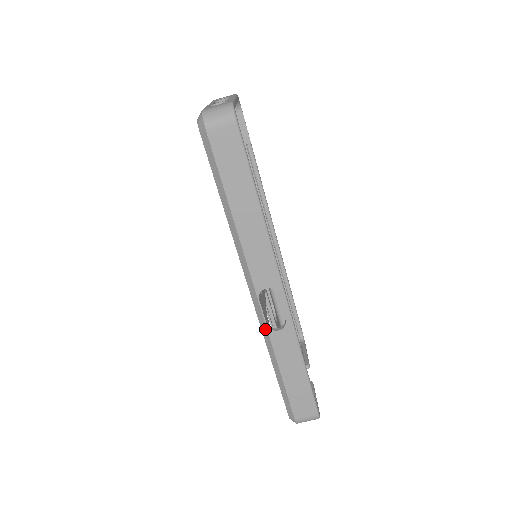
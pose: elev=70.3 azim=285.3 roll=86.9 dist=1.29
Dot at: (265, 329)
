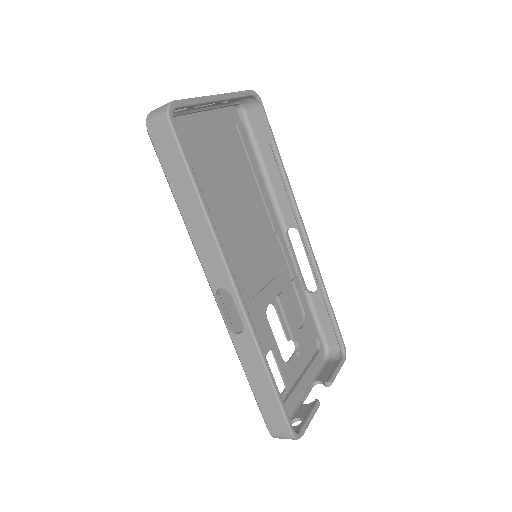
Dot at: (228, 330)
